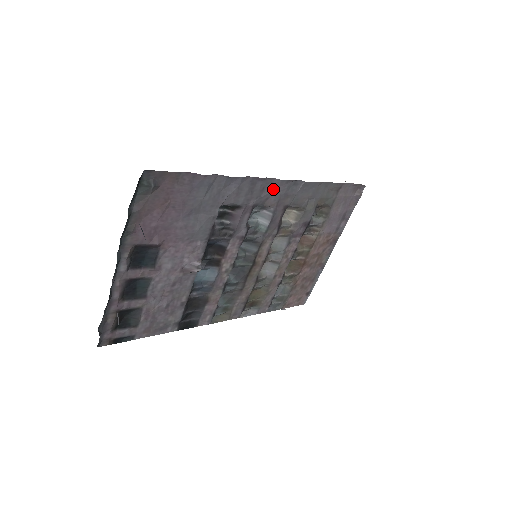
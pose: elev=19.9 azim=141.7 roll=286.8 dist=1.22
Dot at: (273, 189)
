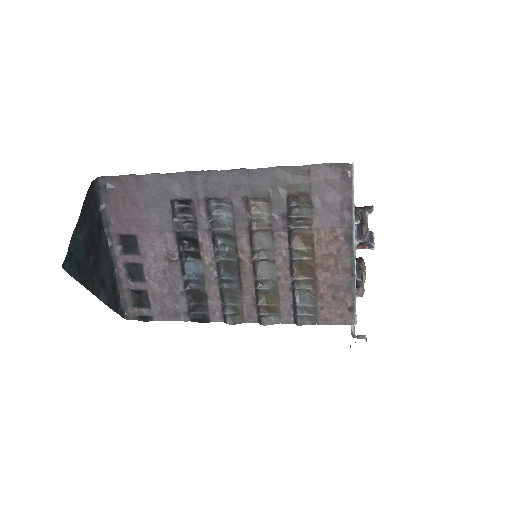
Dot at: (217, 181)
